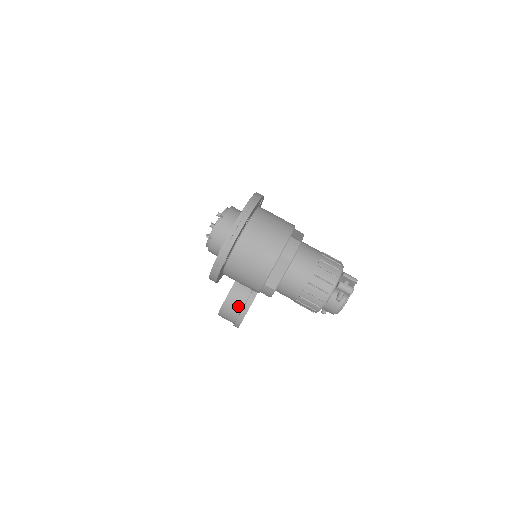
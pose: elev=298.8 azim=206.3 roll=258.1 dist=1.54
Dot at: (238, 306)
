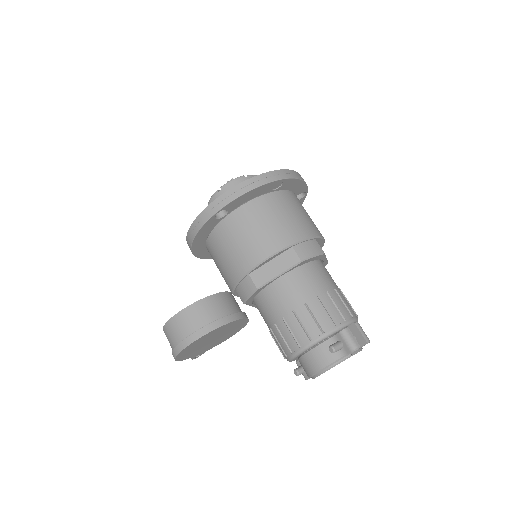
Dot at: (193, 325)
